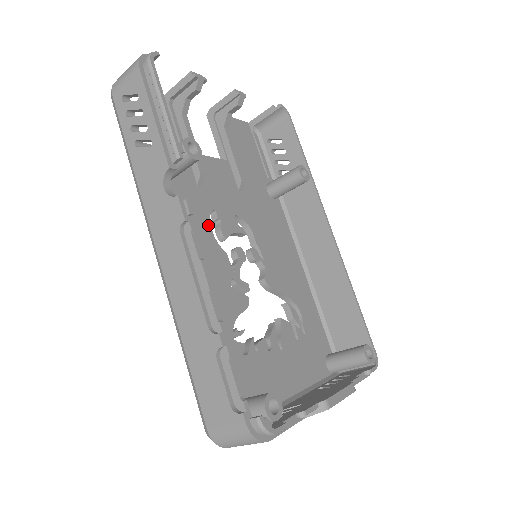
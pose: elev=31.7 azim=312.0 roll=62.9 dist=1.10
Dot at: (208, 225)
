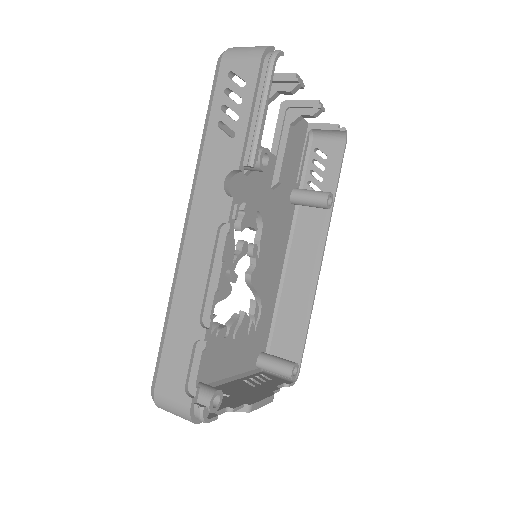
Dot at: occluded
